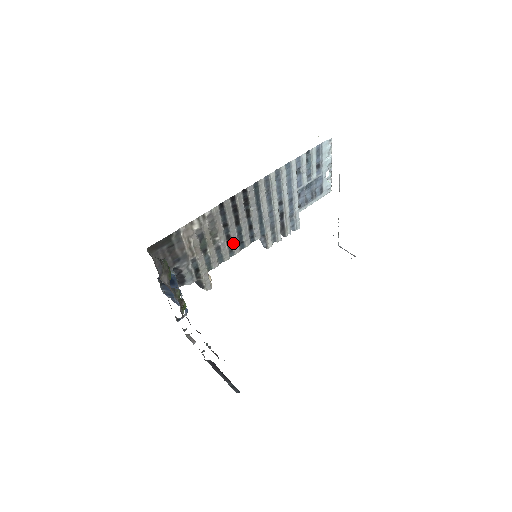
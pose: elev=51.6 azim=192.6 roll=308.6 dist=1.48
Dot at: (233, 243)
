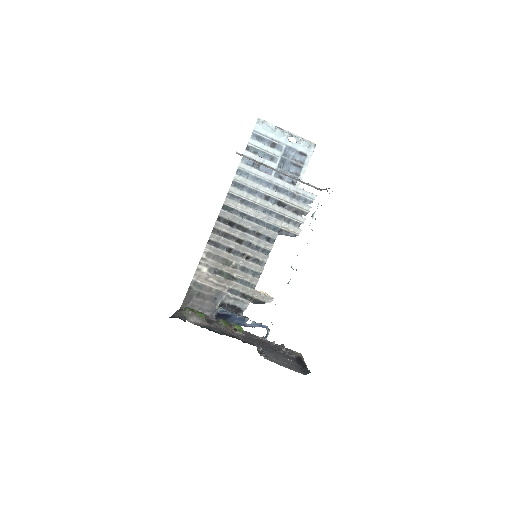
Dot at: (254, 256)
